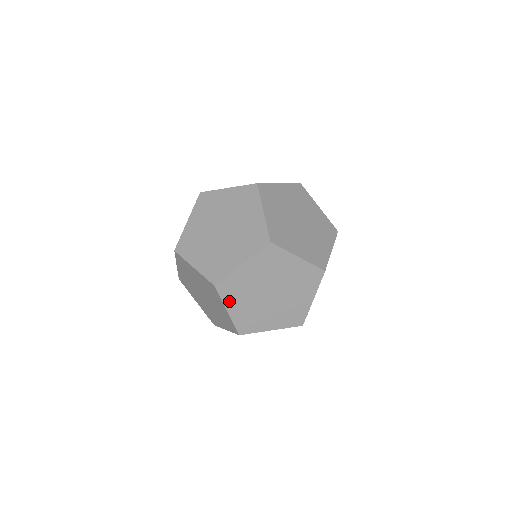
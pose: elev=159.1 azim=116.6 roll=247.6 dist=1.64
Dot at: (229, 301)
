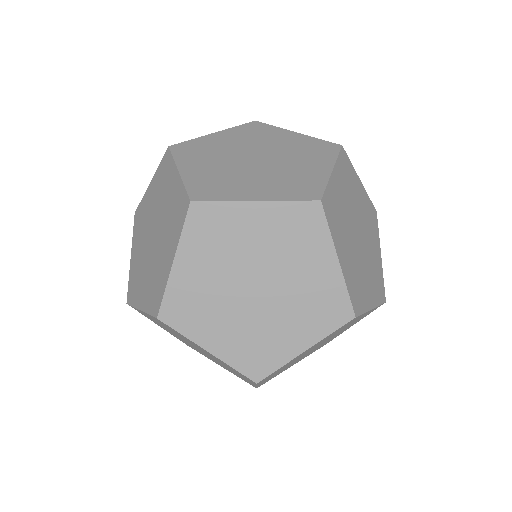
Dot at: occluded
